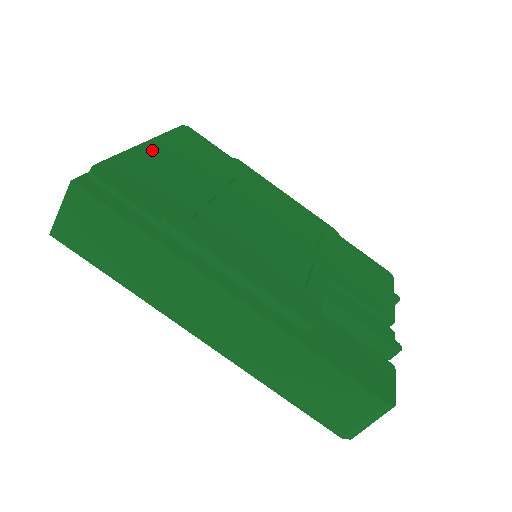
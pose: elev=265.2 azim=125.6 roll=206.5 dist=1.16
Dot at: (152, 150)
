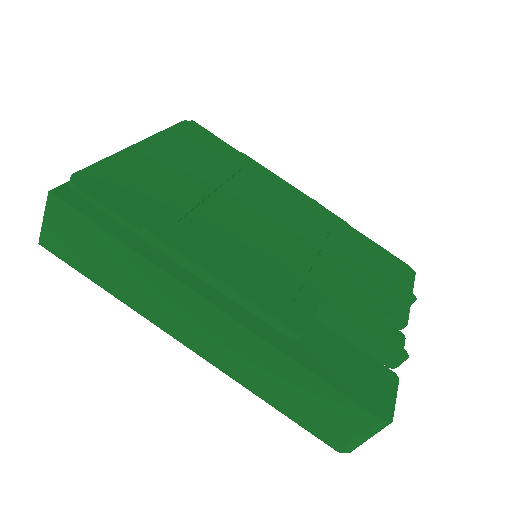
Dot at: (144, 151)
